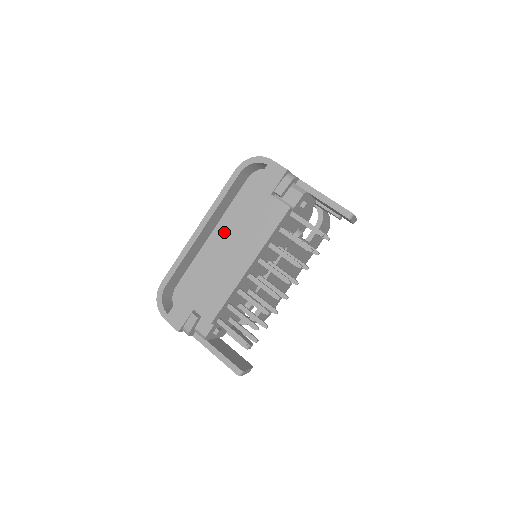
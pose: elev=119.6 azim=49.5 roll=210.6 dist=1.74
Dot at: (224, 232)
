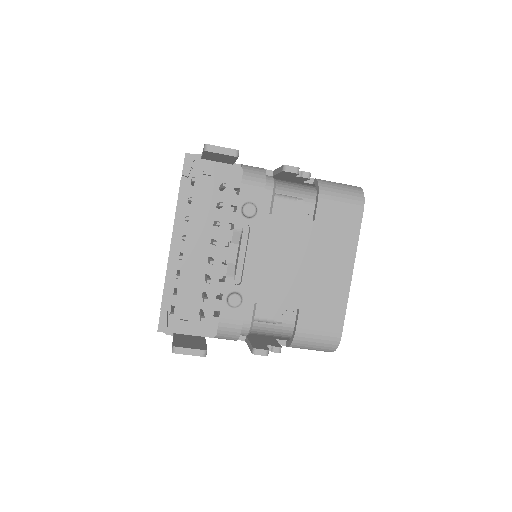
Dot at: occluded
